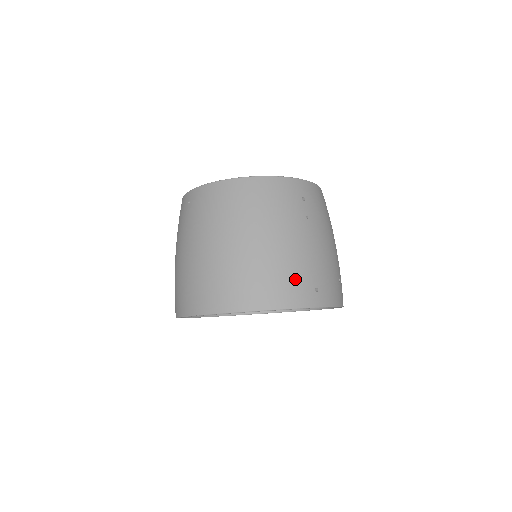
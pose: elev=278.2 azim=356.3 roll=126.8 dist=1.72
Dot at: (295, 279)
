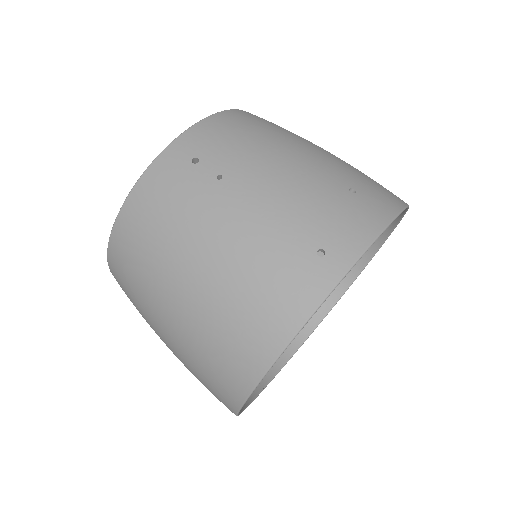
Dot at: (275, 275)
